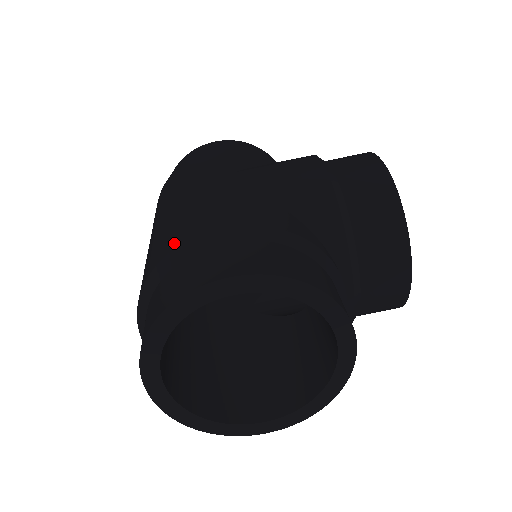
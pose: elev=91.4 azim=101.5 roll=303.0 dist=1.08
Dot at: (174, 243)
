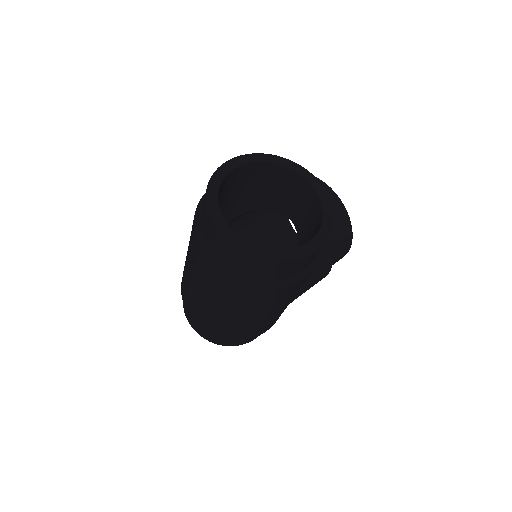
Dot at: occluded
